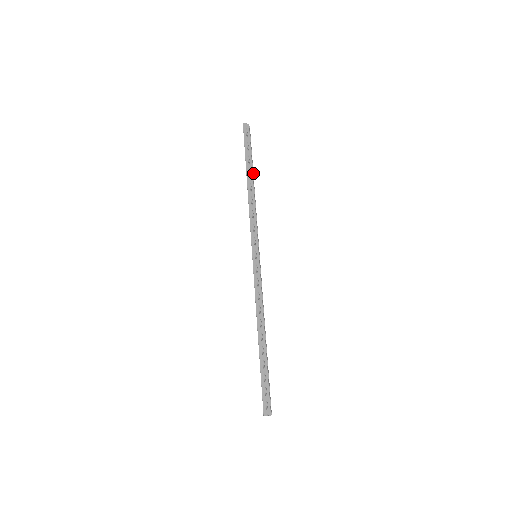
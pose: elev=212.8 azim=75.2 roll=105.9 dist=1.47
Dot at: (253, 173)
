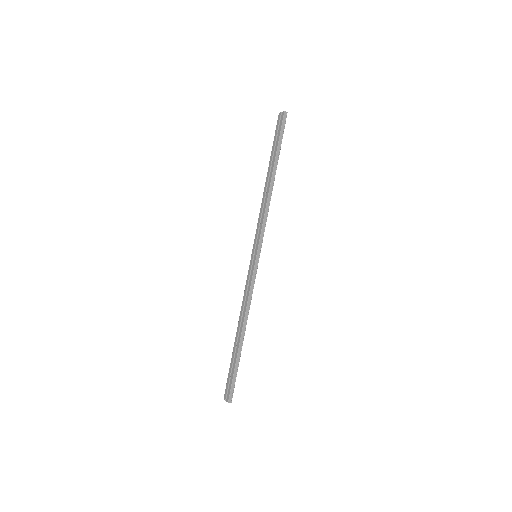
Dot at: occluded
